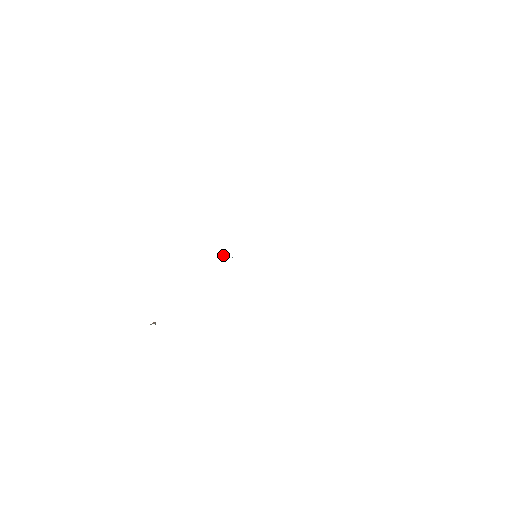
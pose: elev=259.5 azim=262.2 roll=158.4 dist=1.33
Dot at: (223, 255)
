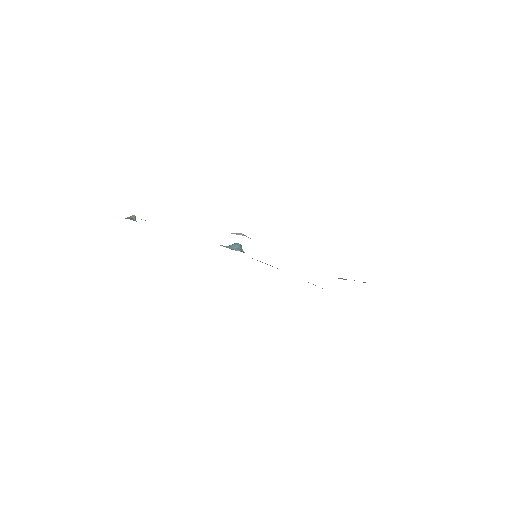
Dot at: (240, 248)
